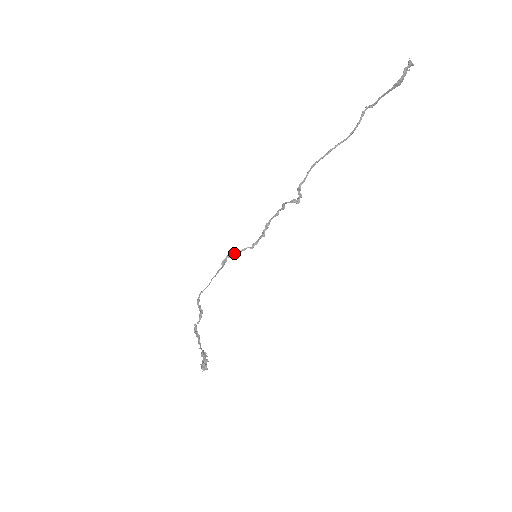
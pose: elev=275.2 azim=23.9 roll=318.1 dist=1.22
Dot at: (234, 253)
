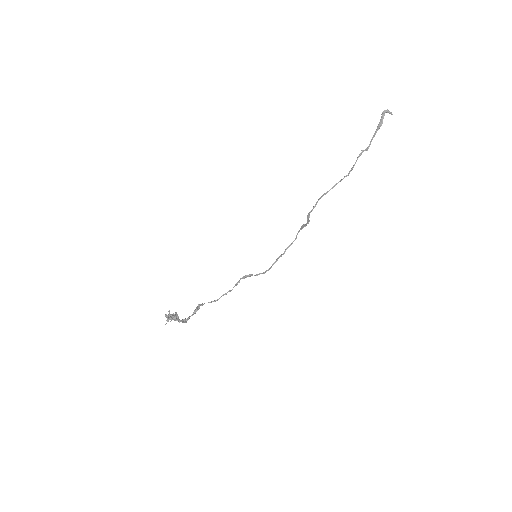
Dot at: (248, 276)
